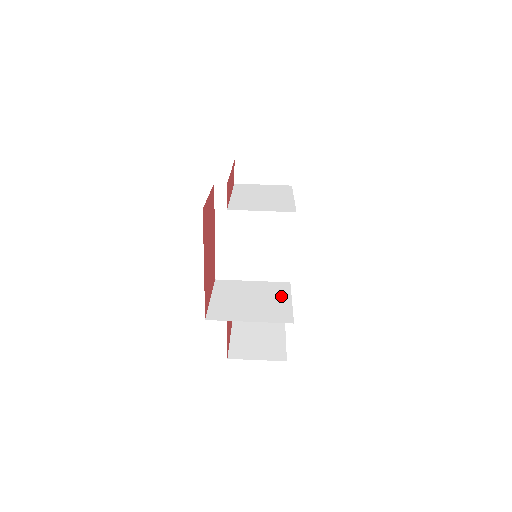
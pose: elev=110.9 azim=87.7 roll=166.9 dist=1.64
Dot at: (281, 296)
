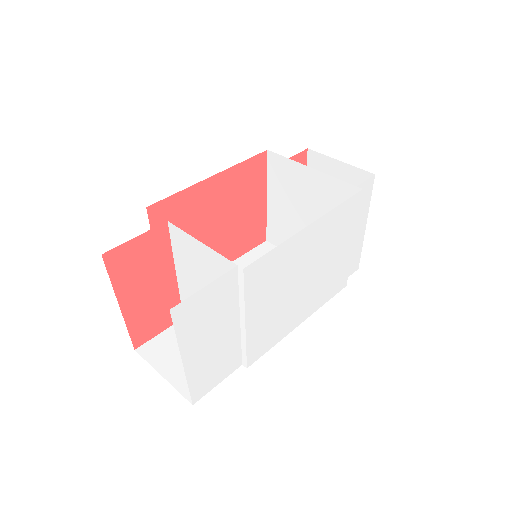
Dot at: occluded
